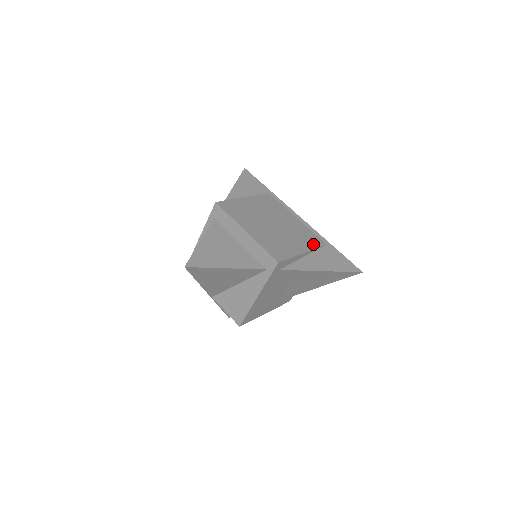
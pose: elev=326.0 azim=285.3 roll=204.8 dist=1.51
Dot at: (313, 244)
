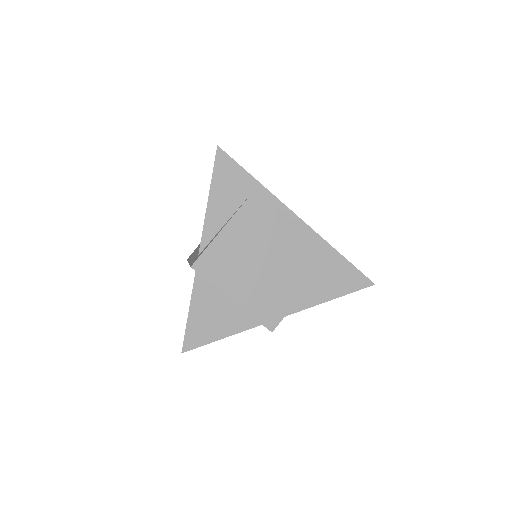
Dot at: (315, 268)
